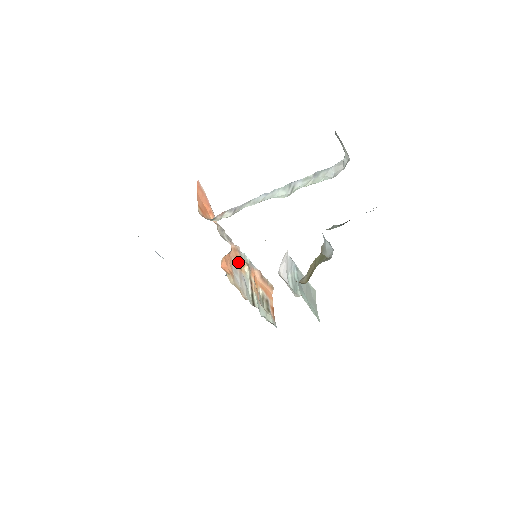
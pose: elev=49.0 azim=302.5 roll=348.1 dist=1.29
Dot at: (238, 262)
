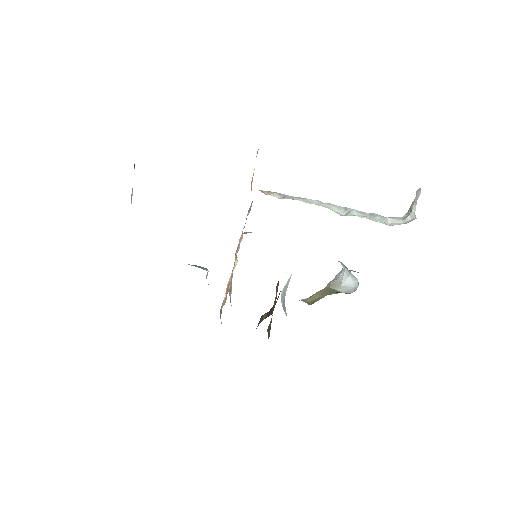
Dot at: occluded
